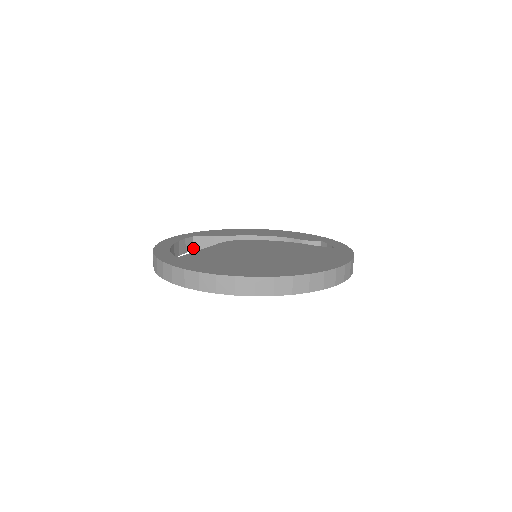
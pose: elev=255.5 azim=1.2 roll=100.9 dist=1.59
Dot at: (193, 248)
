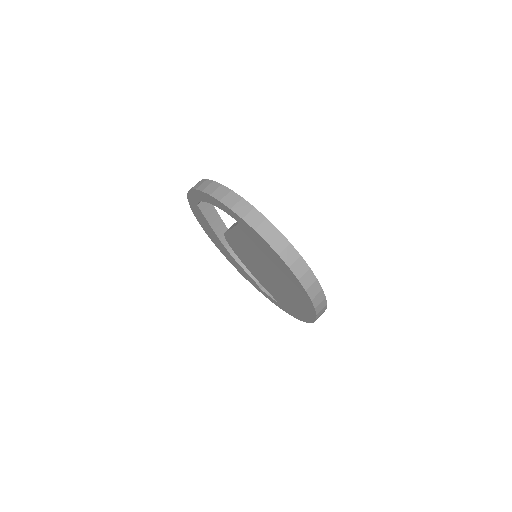
Dot at: (199, 203)
